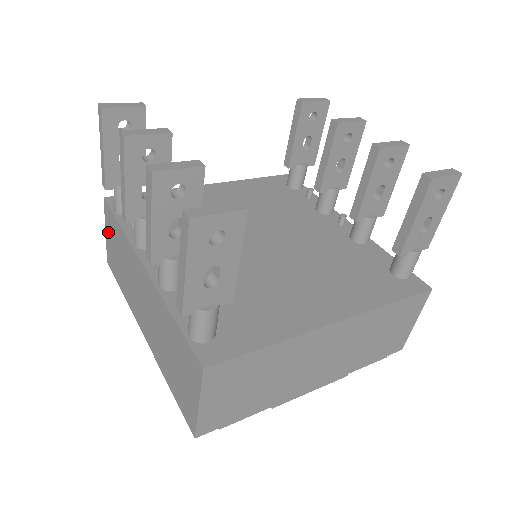
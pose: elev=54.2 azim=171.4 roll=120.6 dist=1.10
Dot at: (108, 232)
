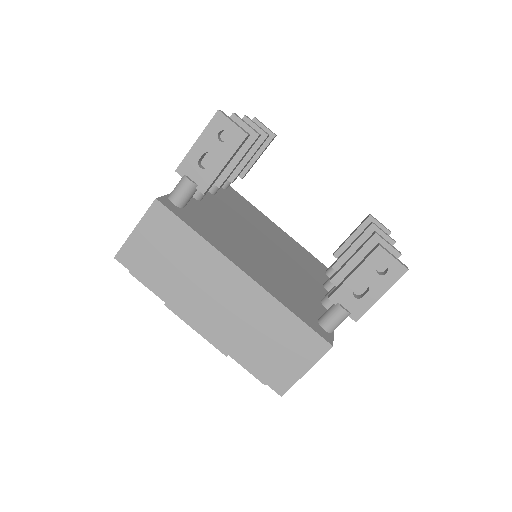
Dot at: occluded
